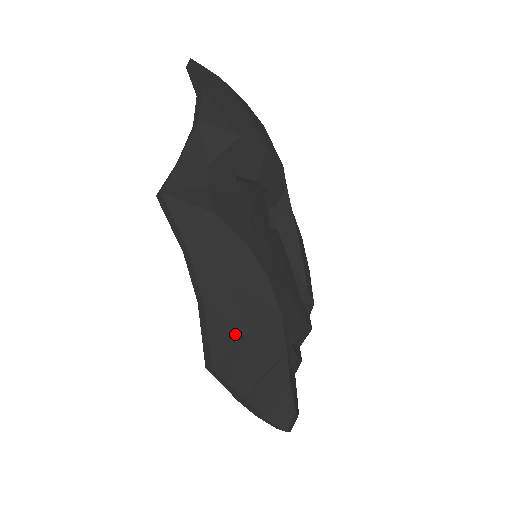
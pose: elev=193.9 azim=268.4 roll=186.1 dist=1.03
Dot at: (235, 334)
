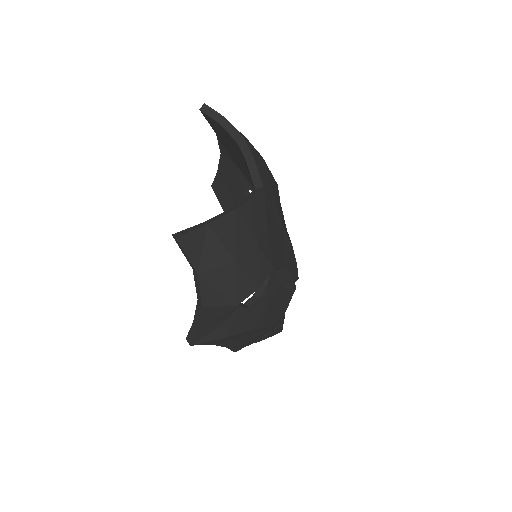
Dot at: (246, 342)
